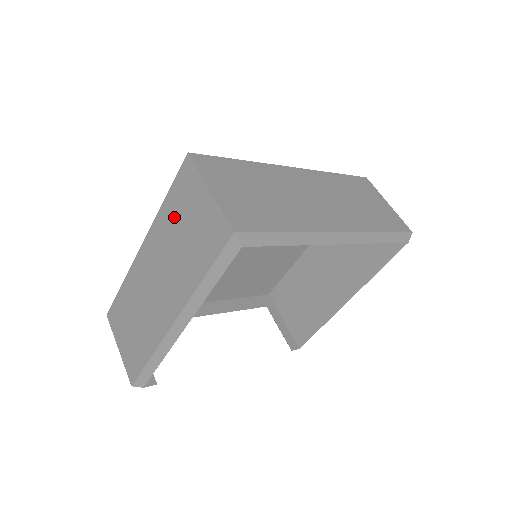
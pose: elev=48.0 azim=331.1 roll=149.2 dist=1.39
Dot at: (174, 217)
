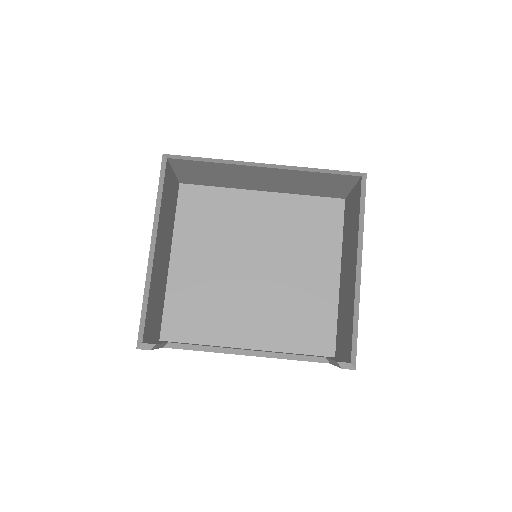
Dot at: occluded
